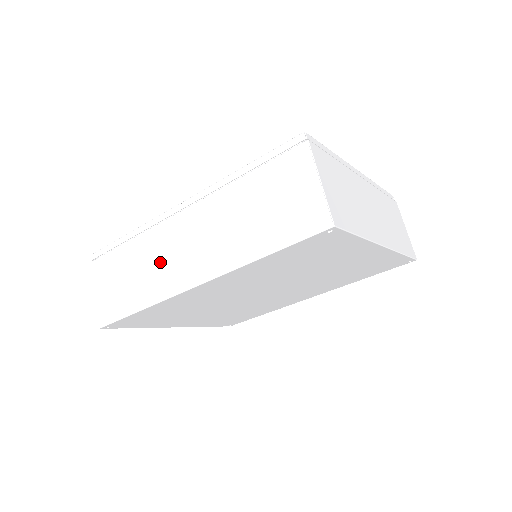
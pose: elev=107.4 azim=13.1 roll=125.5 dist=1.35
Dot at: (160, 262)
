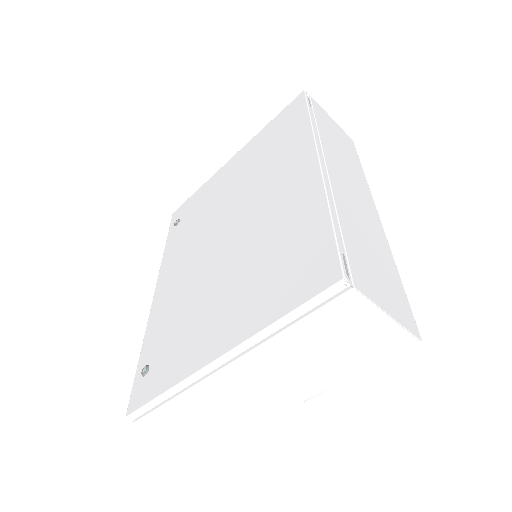
Dot at: occluded
